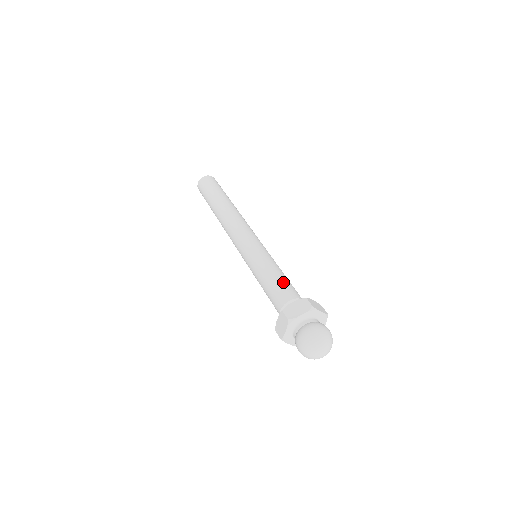
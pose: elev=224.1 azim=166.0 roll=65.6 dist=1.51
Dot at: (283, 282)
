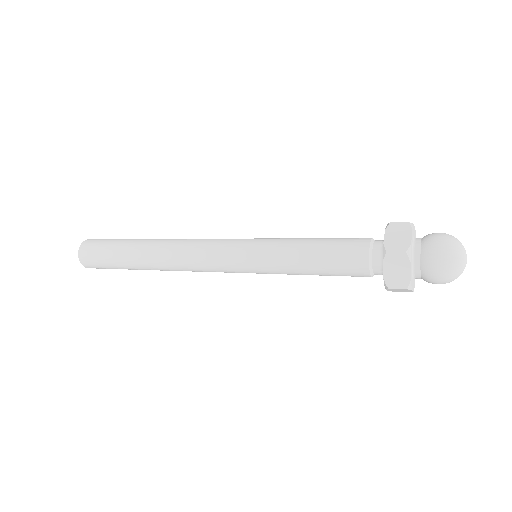
Dot at: occluded
